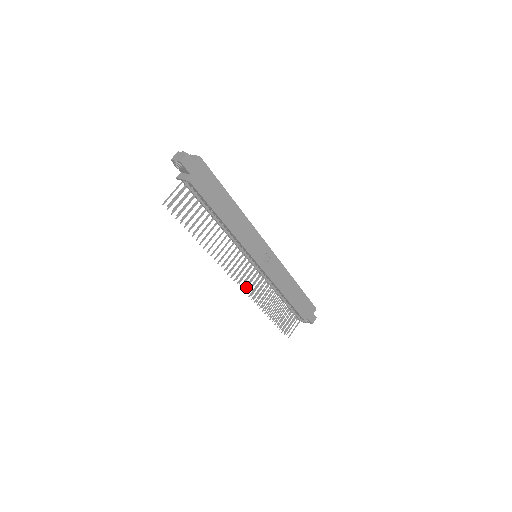
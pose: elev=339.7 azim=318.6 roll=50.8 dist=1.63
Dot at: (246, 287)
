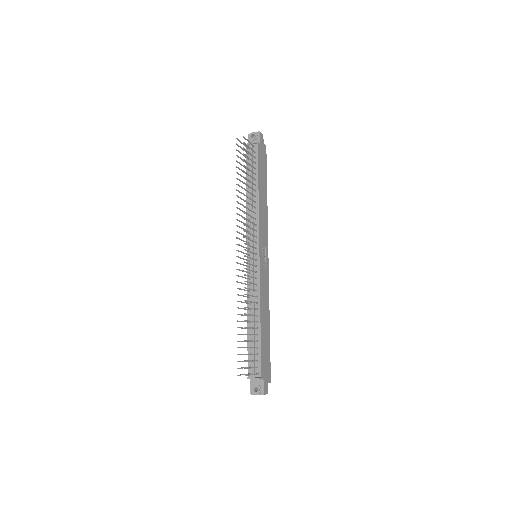
Dot at: occluded
